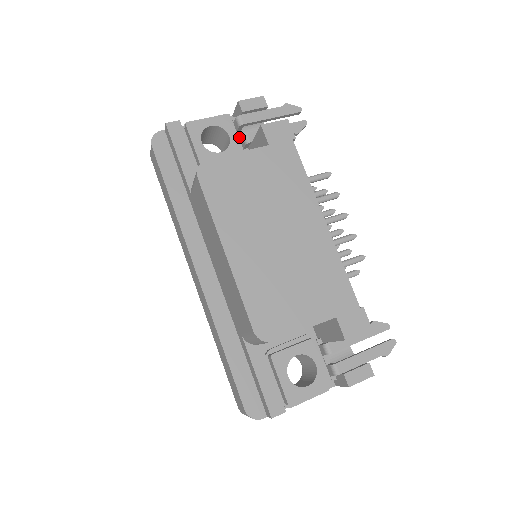
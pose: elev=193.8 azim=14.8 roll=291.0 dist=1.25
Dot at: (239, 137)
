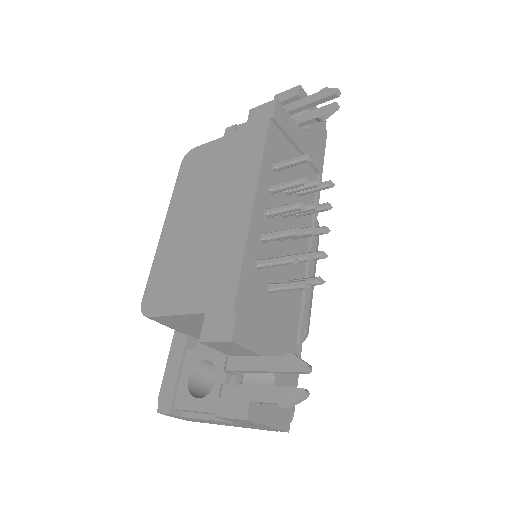
Dot at: occluded
